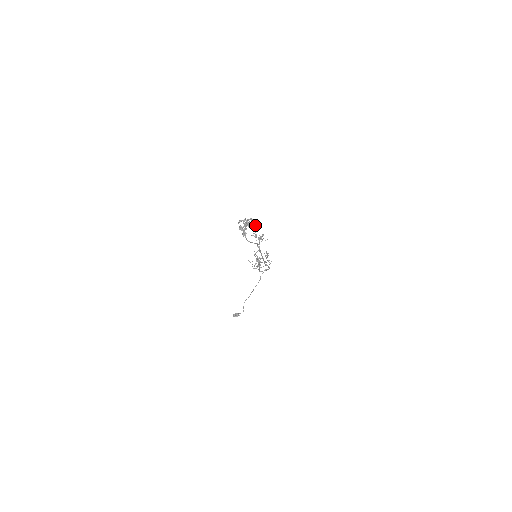
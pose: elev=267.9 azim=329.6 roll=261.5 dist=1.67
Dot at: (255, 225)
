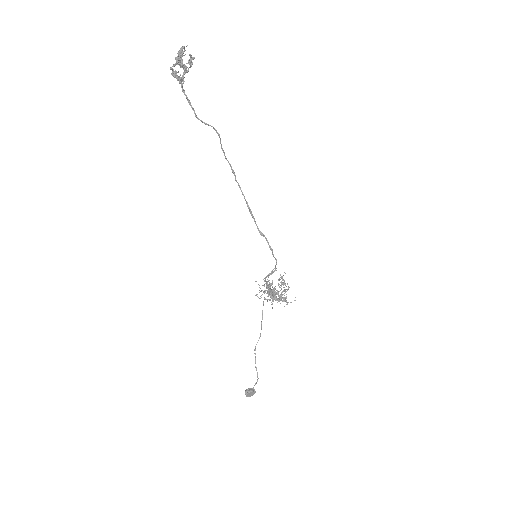
Dot at: (191, 57)
